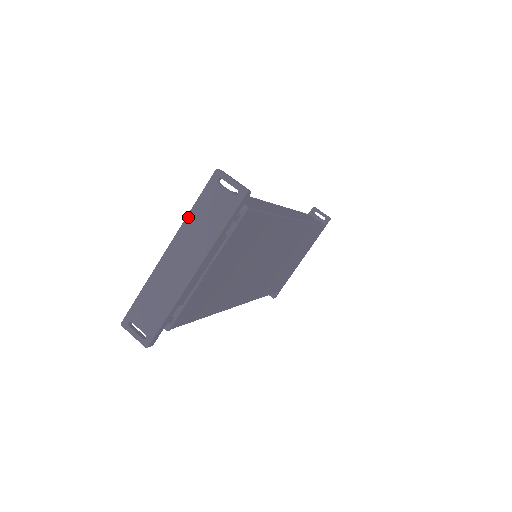
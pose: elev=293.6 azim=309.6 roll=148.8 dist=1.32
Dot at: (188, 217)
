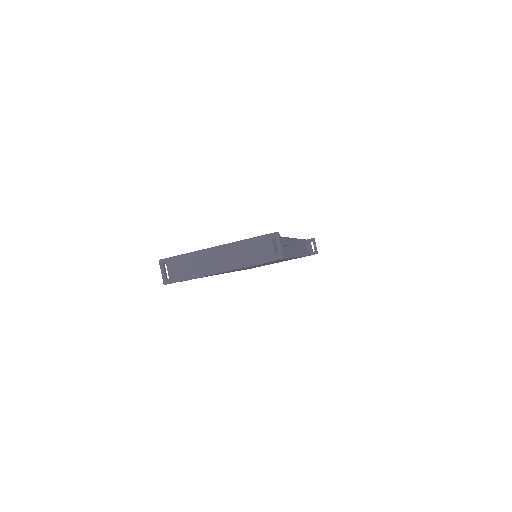
Dot at: (242, 241)
